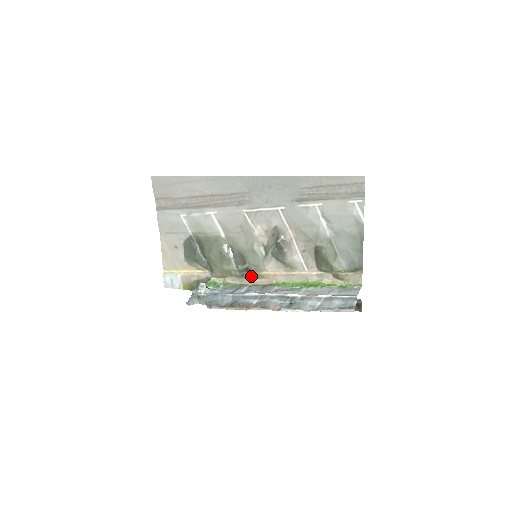
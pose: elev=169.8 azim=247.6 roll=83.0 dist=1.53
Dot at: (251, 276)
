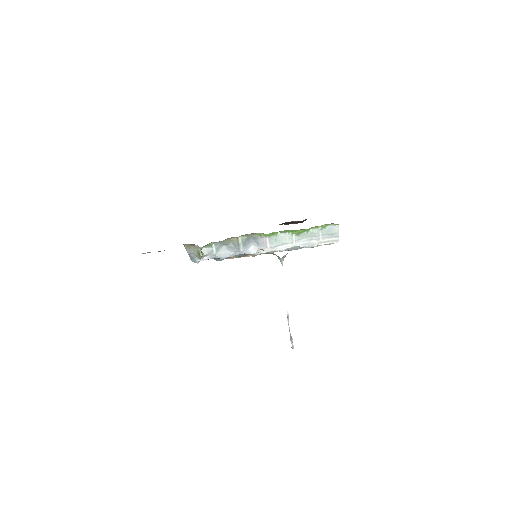
Dot at: occluded
